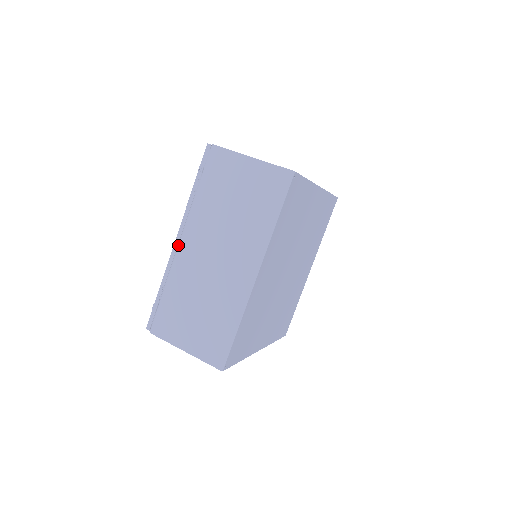
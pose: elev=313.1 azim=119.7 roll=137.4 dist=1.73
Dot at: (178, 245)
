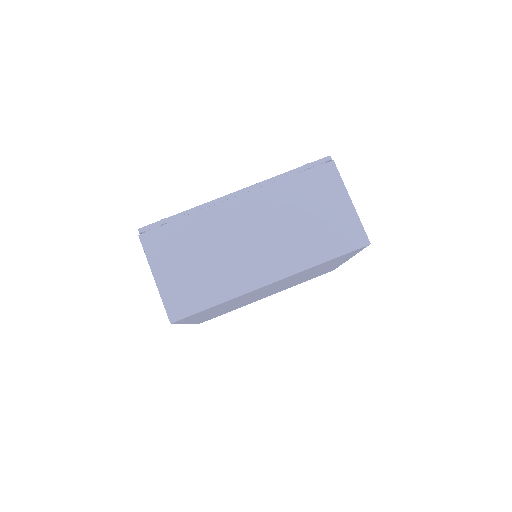
Dot at: (233, 198)
